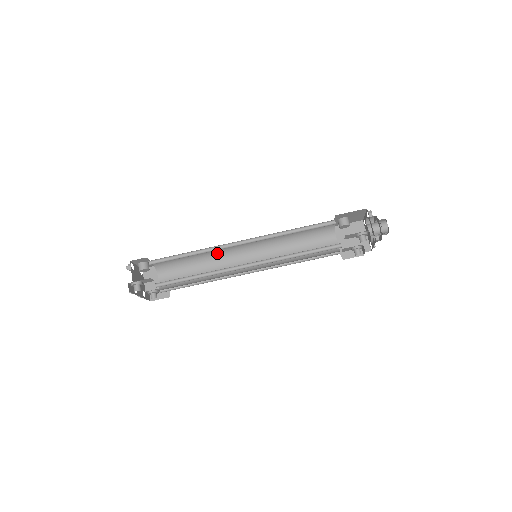
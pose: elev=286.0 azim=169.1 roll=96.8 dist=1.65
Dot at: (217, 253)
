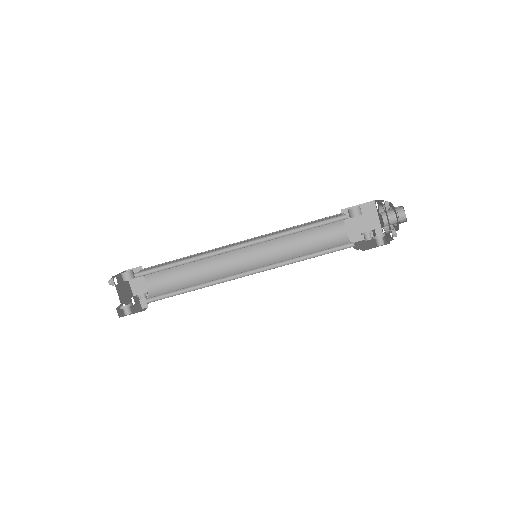
Dot at: occluded
